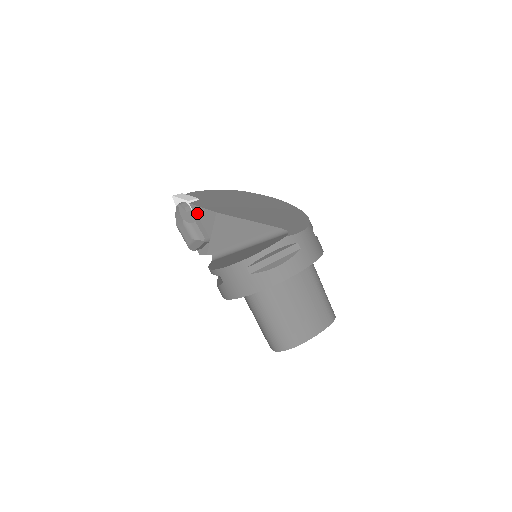
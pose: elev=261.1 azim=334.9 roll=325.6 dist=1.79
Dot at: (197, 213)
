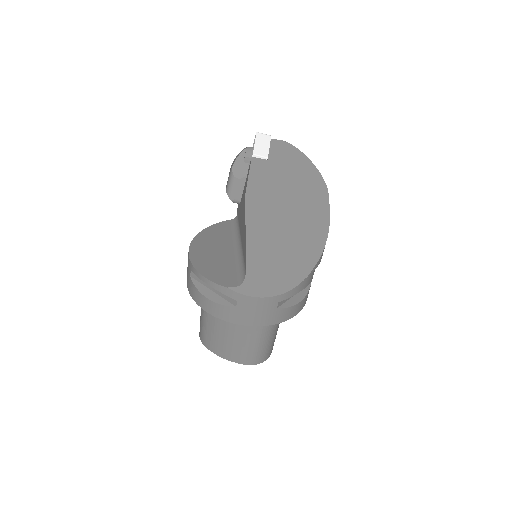
Dot at: (248, 172)
